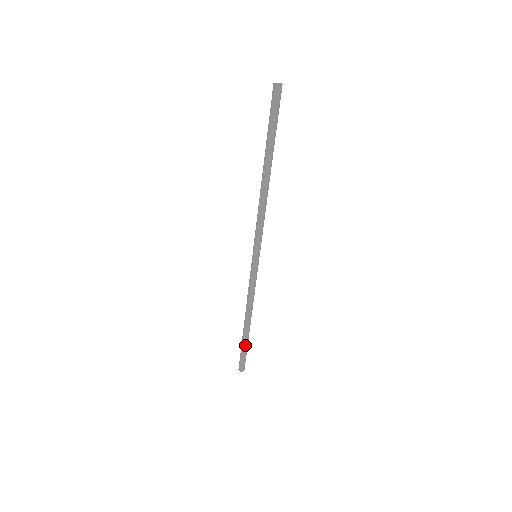
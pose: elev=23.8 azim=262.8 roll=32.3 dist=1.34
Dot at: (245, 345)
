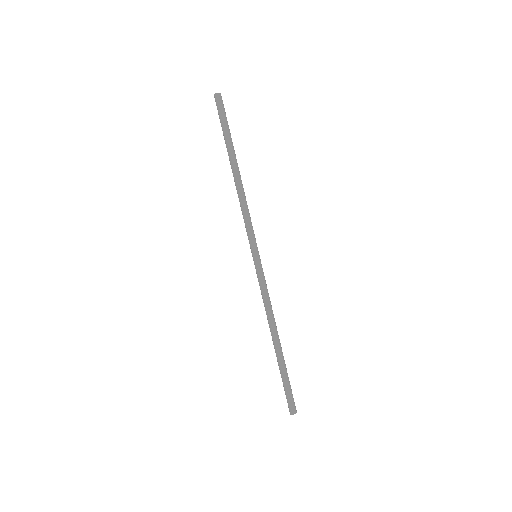
Dot at: (283, 373)
